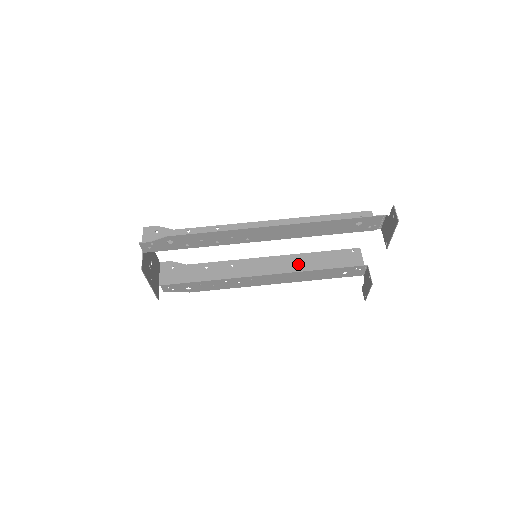
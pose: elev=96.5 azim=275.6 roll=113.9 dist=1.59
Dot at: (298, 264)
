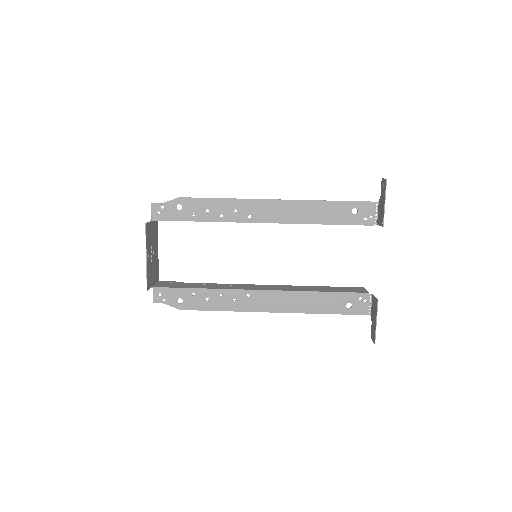
Dot at: (299, 288)
